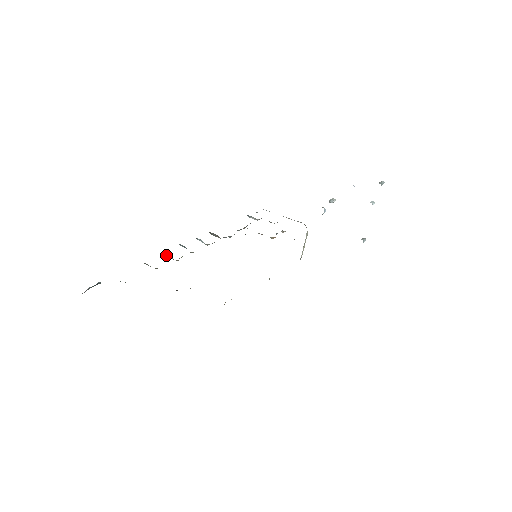
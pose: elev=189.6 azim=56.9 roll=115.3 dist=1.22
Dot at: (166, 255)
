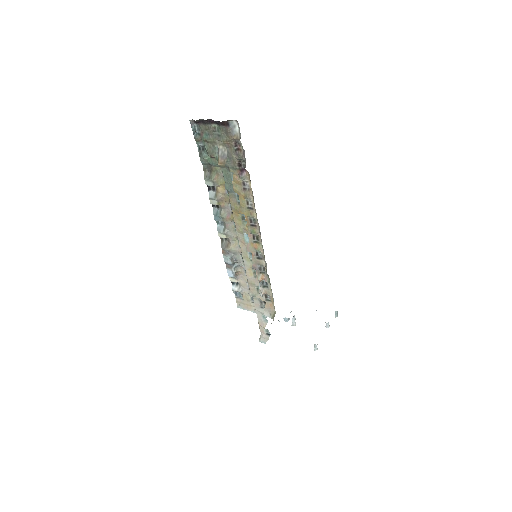
Dot at: (210, 197)
